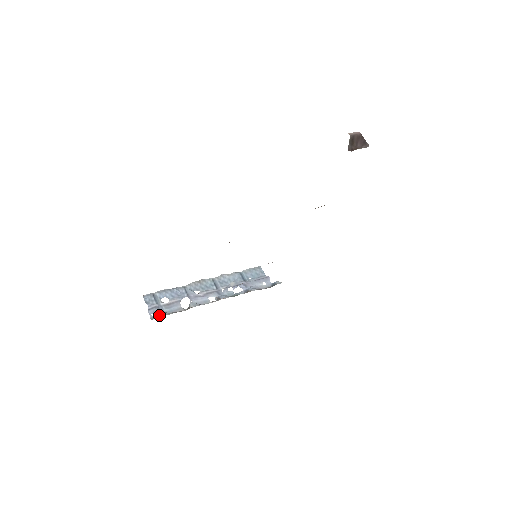
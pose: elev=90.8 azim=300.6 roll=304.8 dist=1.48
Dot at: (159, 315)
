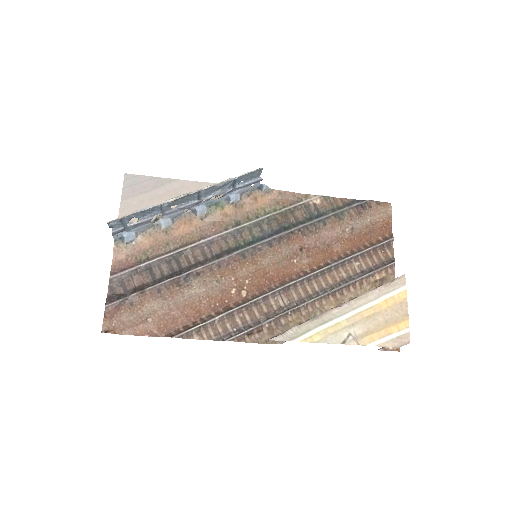
Dot at: (125, 242)
